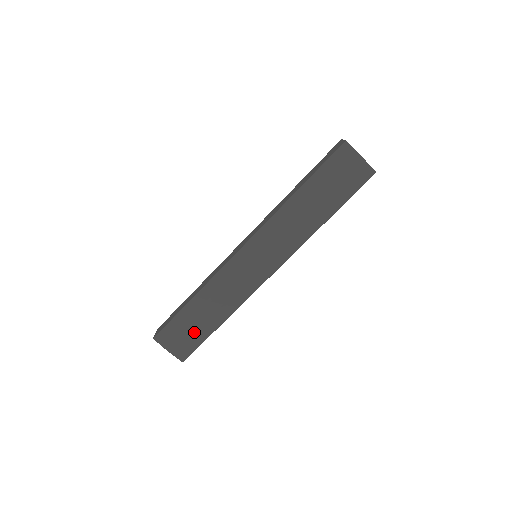
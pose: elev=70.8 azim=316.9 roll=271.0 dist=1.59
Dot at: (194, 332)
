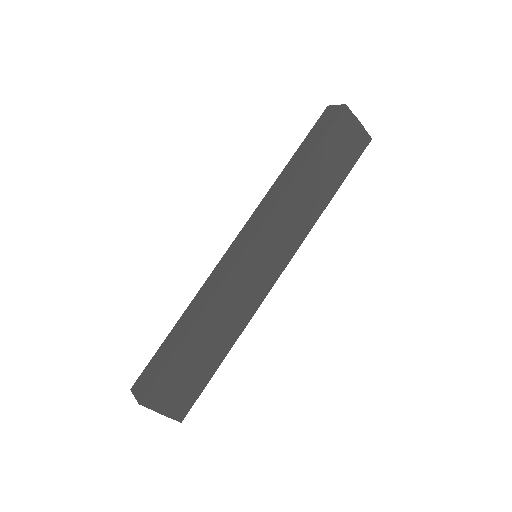
Dot at: (195, 375)
